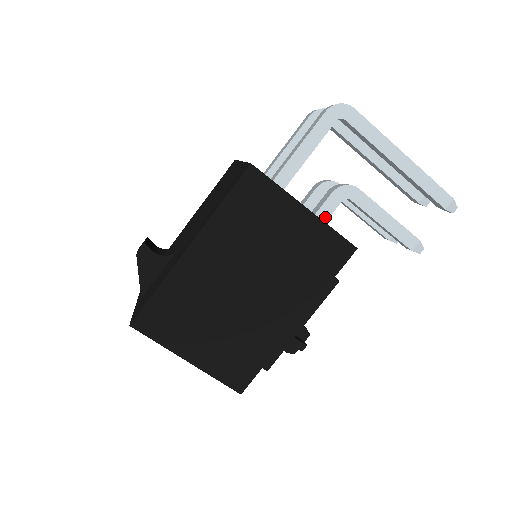
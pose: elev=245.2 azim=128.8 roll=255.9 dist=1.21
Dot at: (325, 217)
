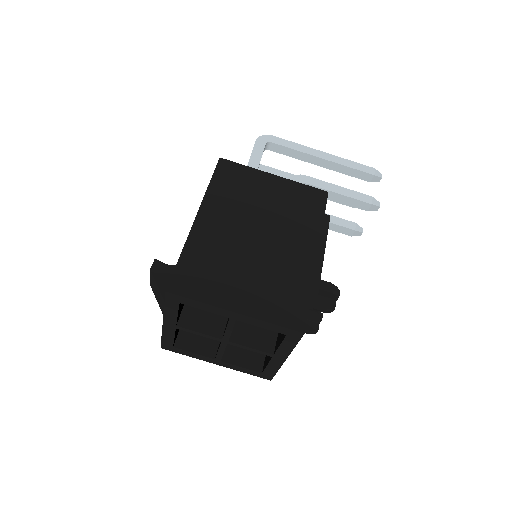
Dot at: occluded
